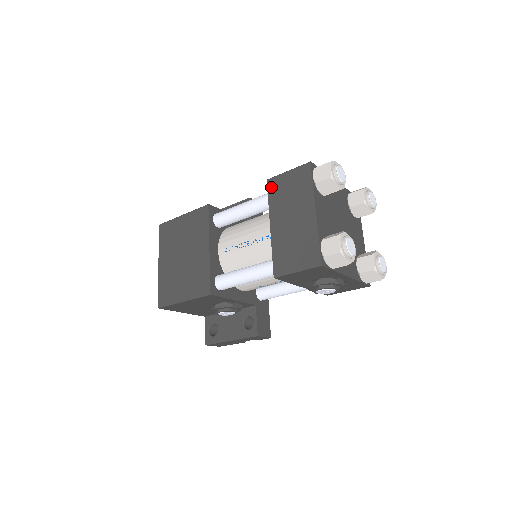
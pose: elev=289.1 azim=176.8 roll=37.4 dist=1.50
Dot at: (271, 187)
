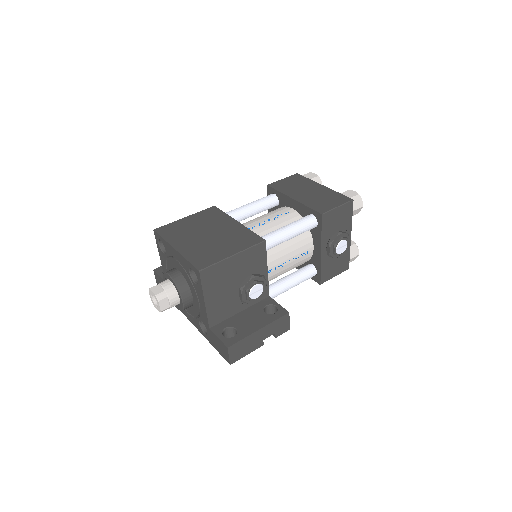
Dot at: (275, 186)
